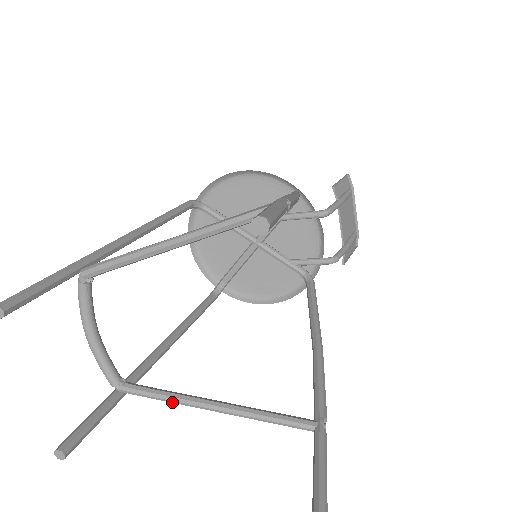
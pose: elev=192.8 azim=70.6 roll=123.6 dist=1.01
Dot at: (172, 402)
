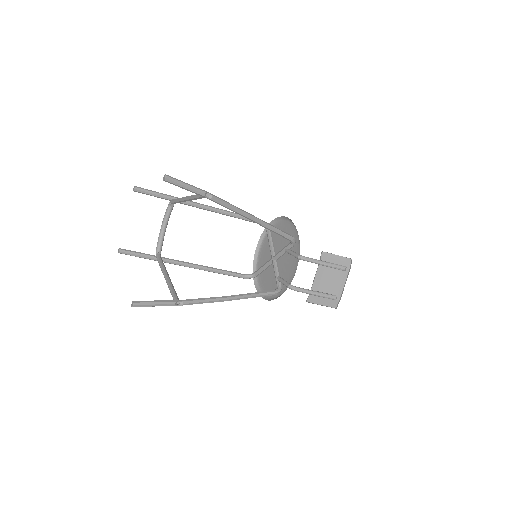
Dot at: (161, 268)
